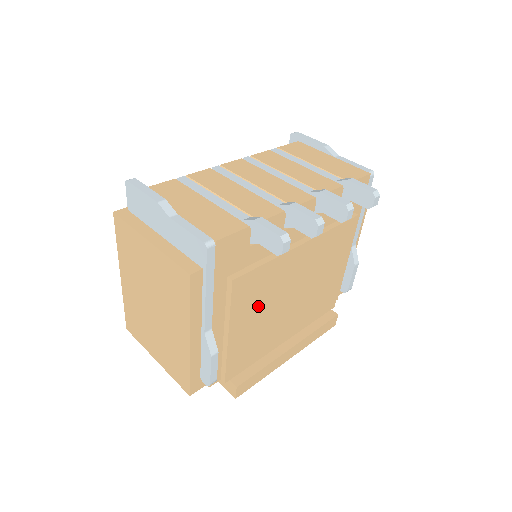
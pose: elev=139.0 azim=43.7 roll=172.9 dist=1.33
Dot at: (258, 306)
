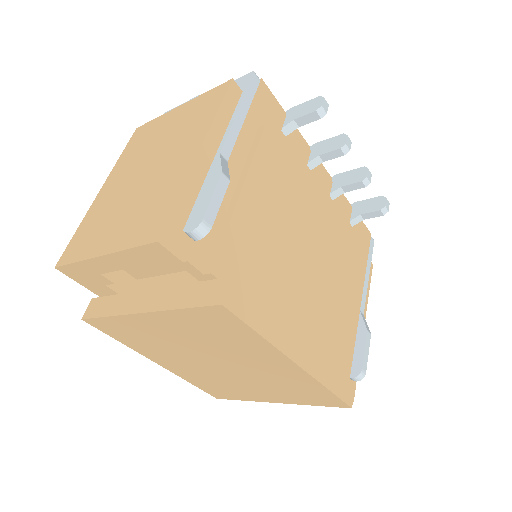
Dot at: (276, 205)
